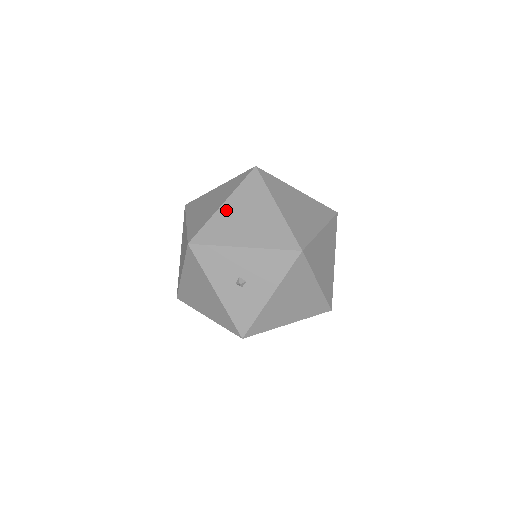
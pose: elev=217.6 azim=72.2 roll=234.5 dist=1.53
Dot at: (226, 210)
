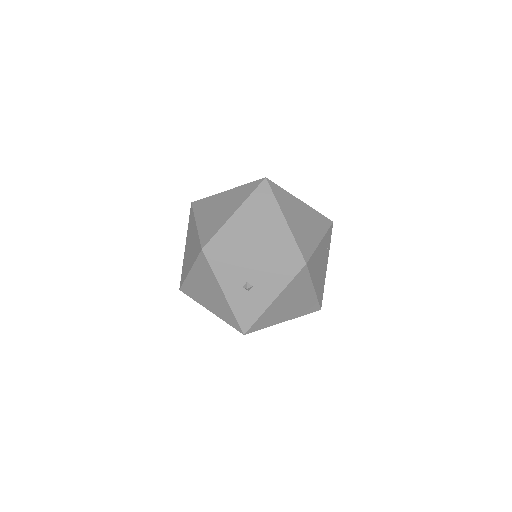
Dot at: (238, 219)
